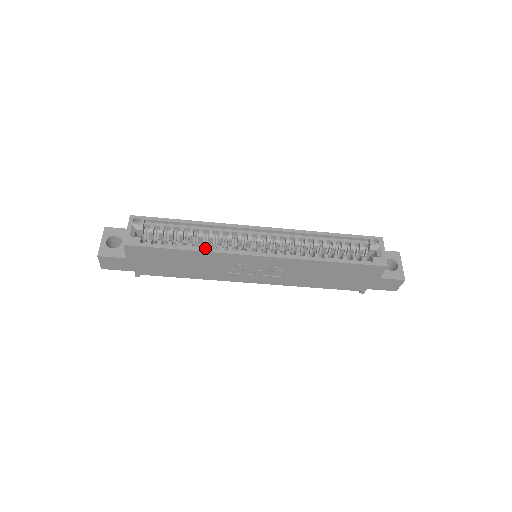
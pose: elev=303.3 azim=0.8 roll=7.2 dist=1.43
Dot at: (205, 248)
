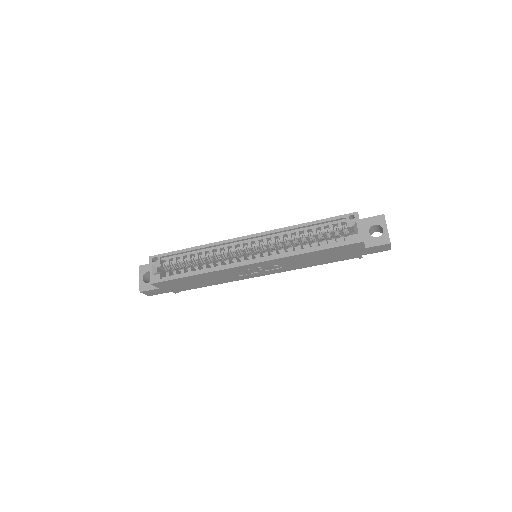
Dot at: (207, 269)
